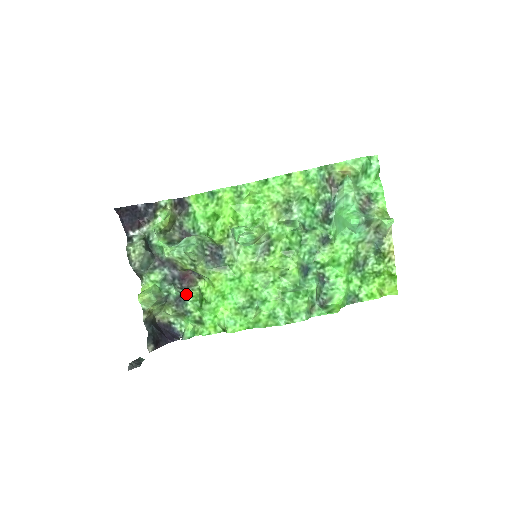
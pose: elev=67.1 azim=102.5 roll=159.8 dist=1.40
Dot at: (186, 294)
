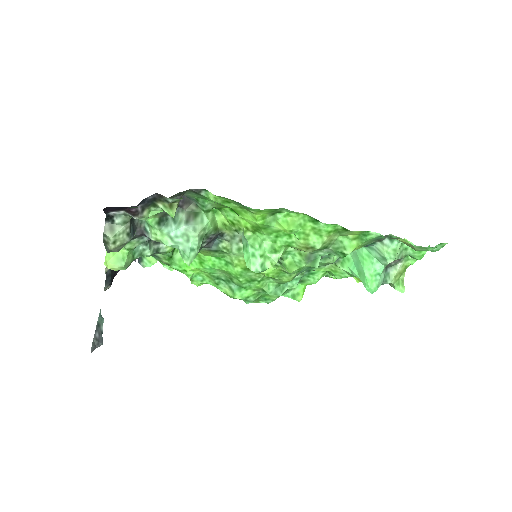
Dot at: (161, 251)
